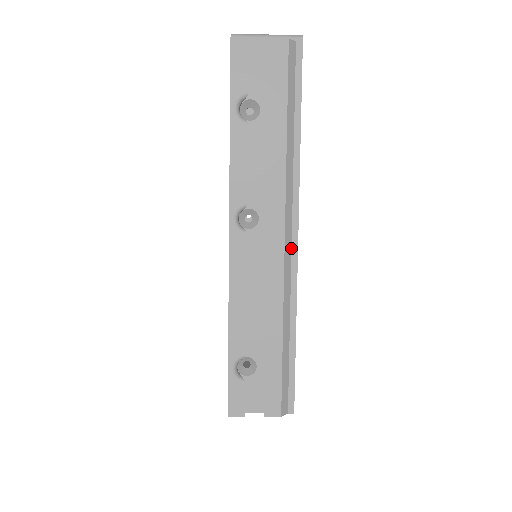
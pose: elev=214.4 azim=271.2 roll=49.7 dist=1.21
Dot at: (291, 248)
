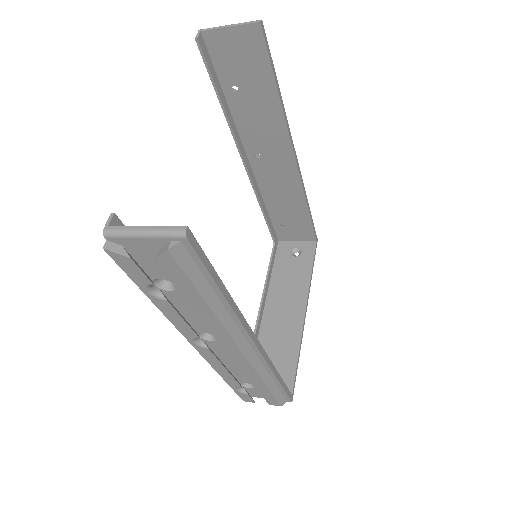
Dot at: (254, 352)
